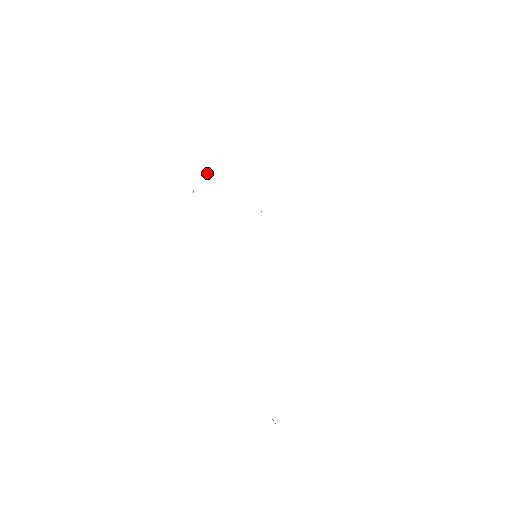
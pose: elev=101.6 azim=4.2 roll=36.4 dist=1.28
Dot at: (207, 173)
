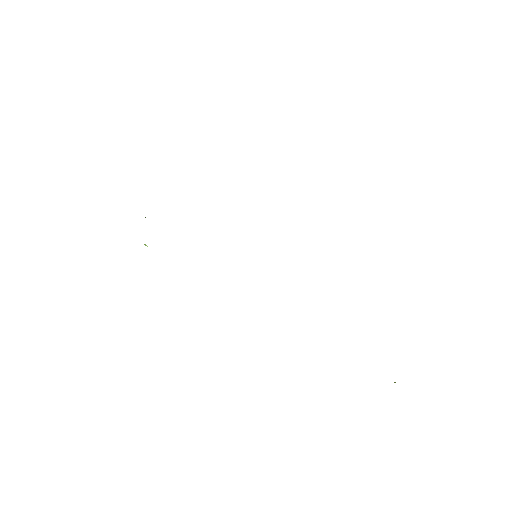
Dot at: occluded
